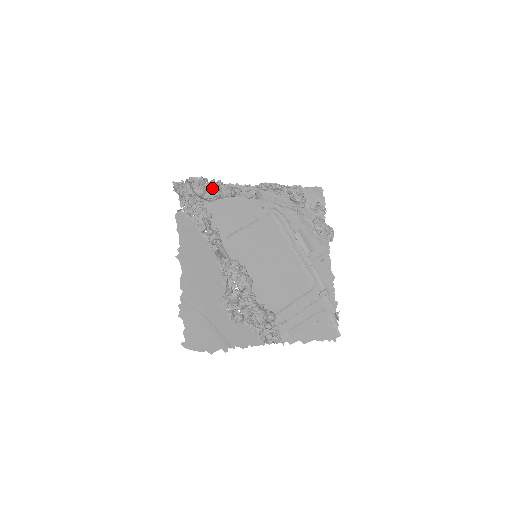
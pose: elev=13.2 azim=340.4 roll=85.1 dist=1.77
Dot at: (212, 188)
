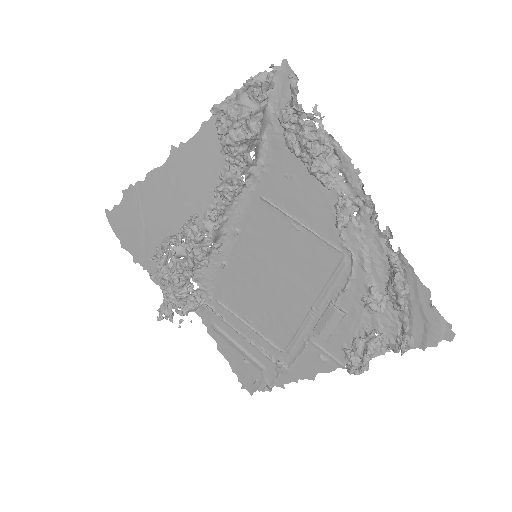
Dot at: (297, 136)
